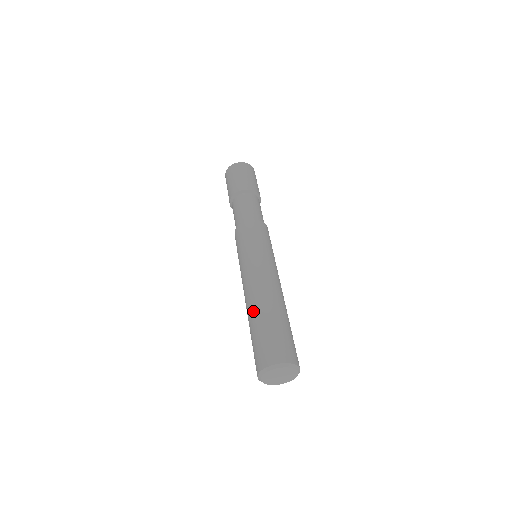
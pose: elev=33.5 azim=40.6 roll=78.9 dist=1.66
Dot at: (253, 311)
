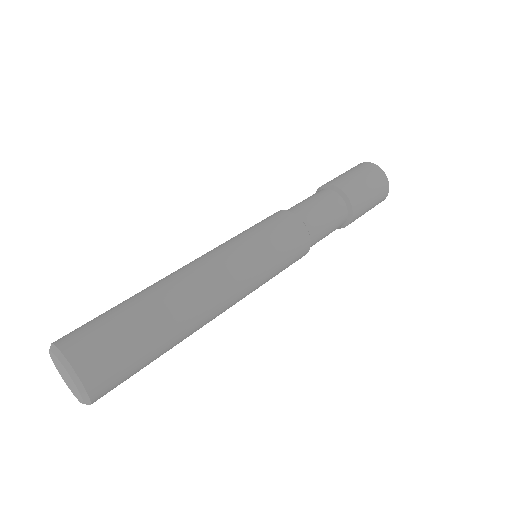
Dot at: (161, 293)
